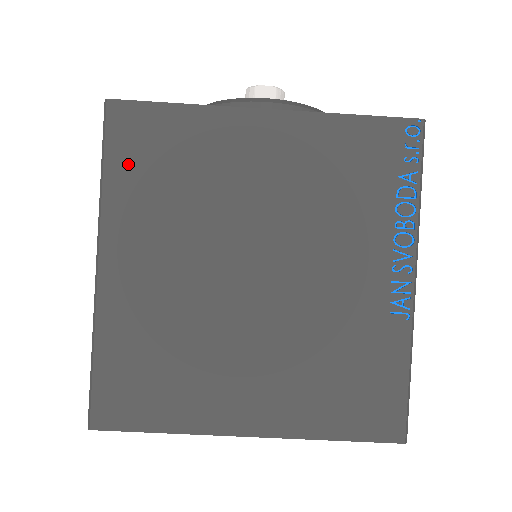
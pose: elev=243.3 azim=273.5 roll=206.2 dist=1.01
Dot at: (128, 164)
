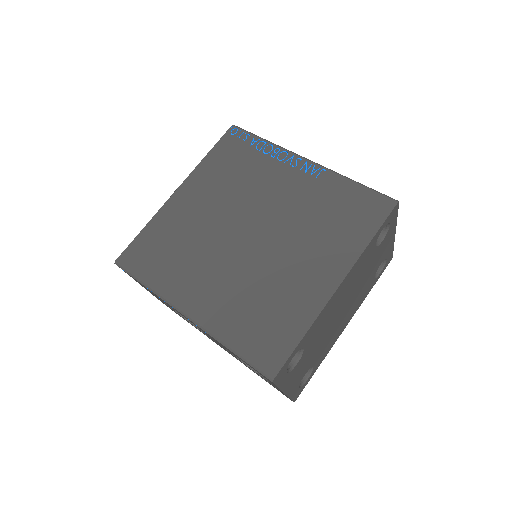
Dot at: (150, 269)
